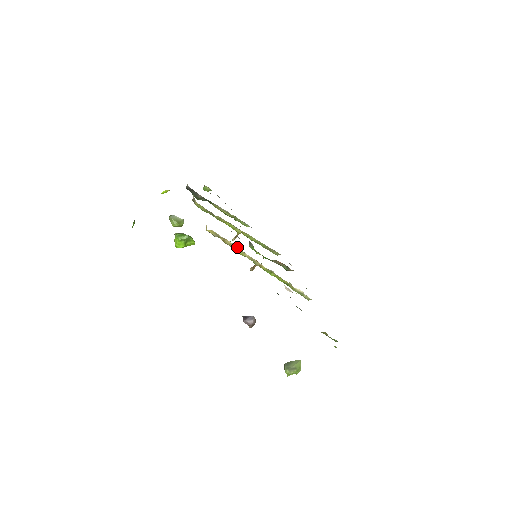
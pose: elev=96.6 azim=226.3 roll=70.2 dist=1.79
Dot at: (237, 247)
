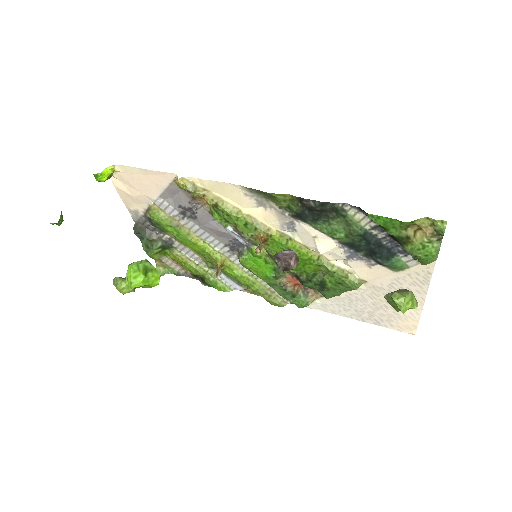
Dot at: (227, 202)
